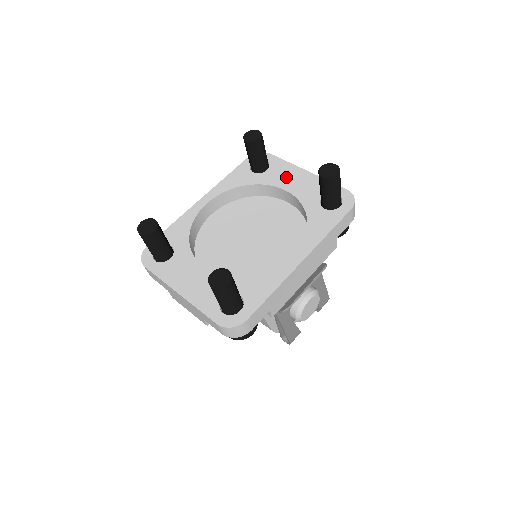
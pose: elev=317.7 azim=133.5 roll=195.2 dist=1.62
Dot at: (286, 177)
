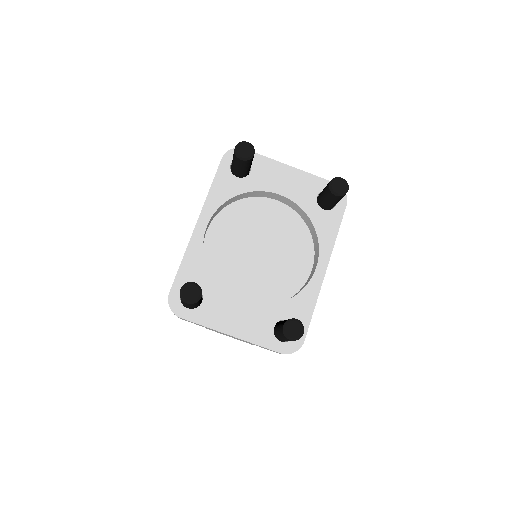
Dot at: (274, 178)
